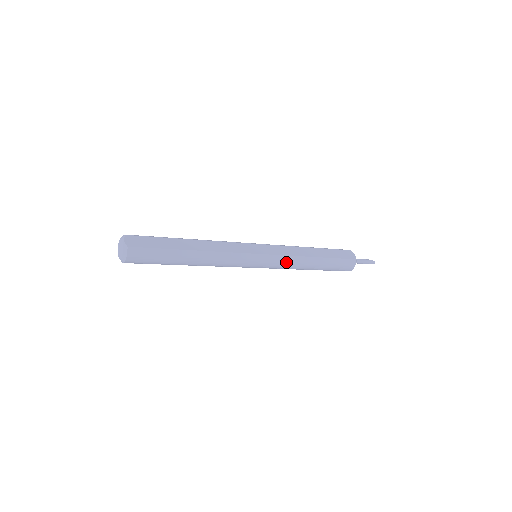
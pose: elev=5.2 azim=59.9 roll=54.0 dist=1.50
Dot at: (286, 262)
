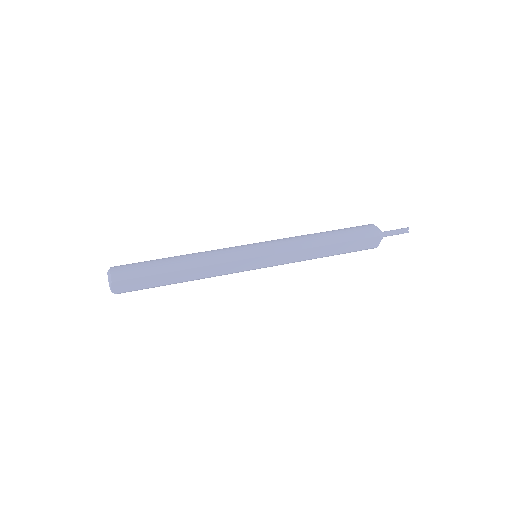
Dot at: (287, 263)
